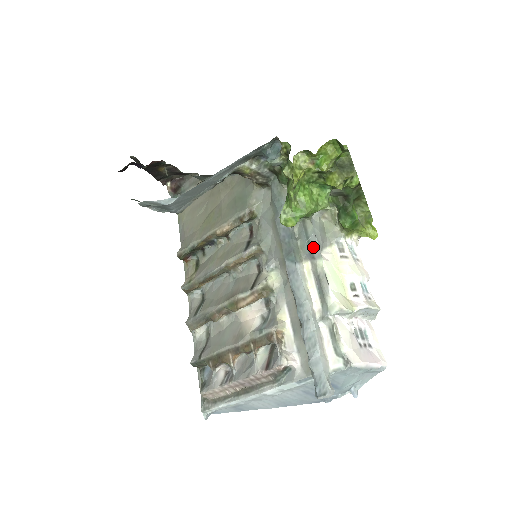
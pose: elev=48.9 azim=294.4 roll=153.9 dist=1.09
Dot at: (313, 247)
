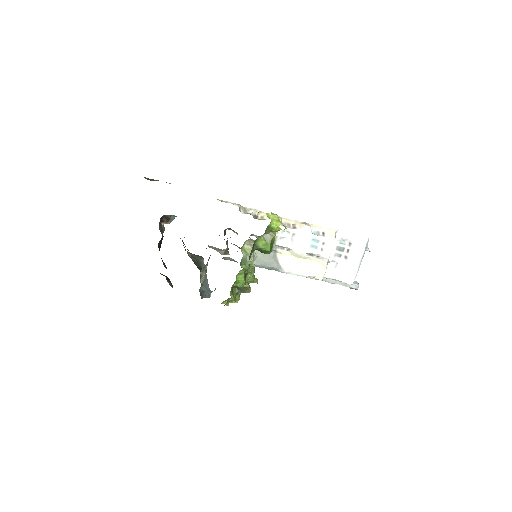
Dot at: occluded
